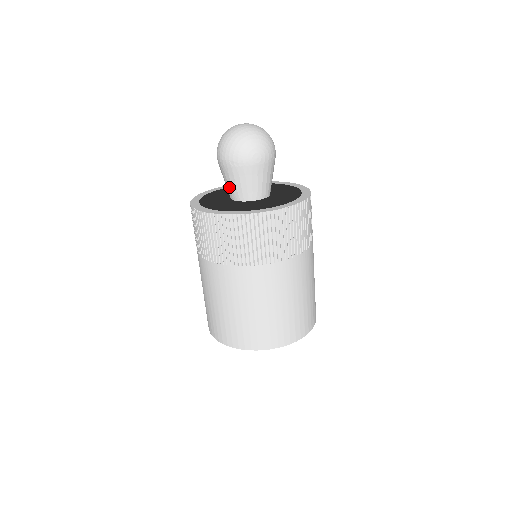
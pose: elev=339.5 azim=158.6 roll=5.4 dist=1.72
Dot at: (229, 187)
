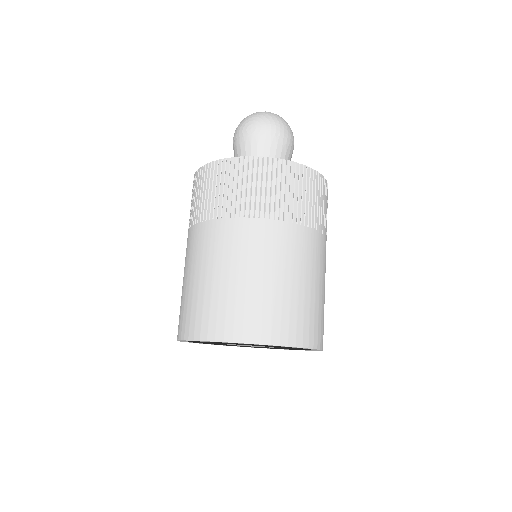
Dot at: occluded
